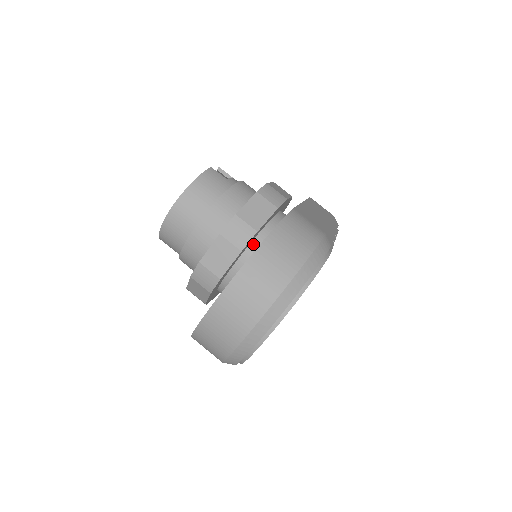
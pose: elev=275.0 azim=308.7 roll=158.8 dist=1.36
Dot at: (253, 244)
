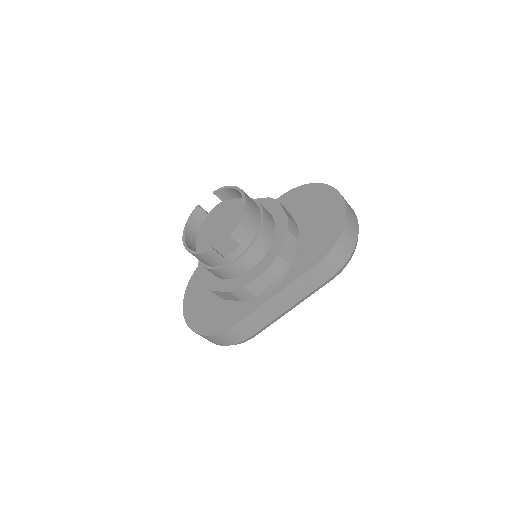
Dot at: occluded
